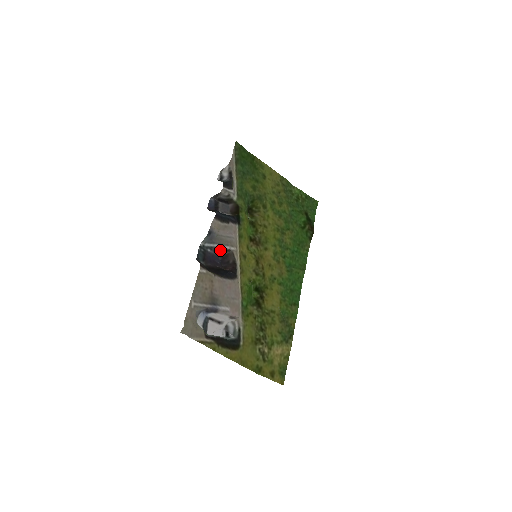
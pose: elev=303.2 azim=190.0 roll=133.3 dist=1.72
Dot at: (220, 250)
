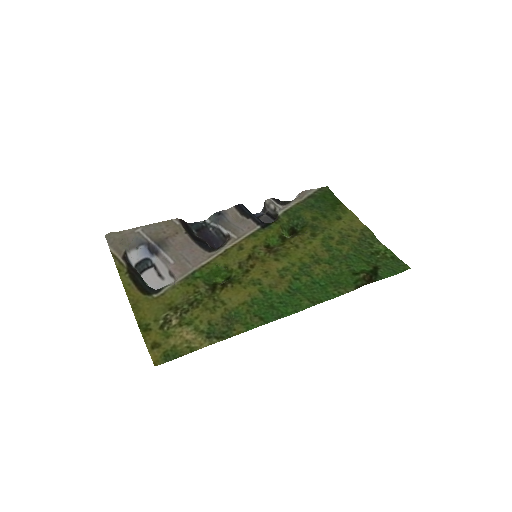
Dot at: (222, 234)
